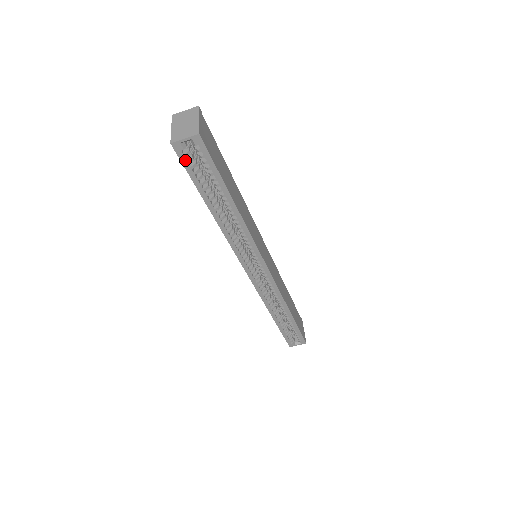
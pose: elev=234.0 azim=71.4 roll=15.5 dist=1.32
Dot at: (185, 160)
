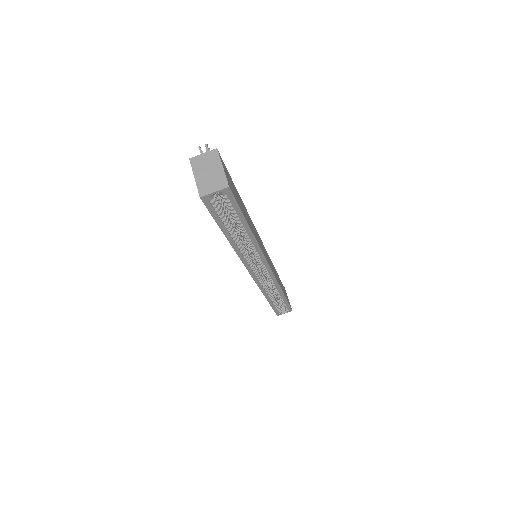
Dot at: (211, 207)
